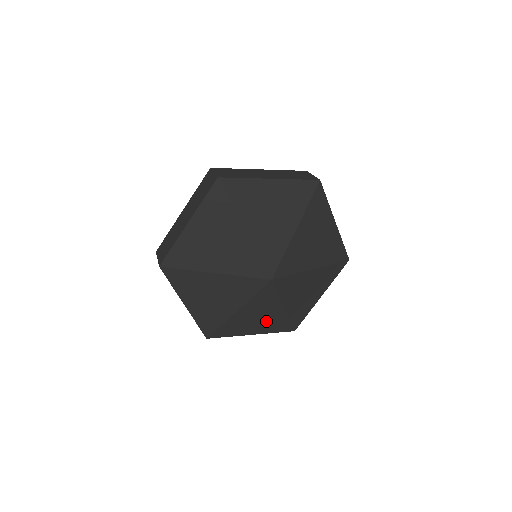
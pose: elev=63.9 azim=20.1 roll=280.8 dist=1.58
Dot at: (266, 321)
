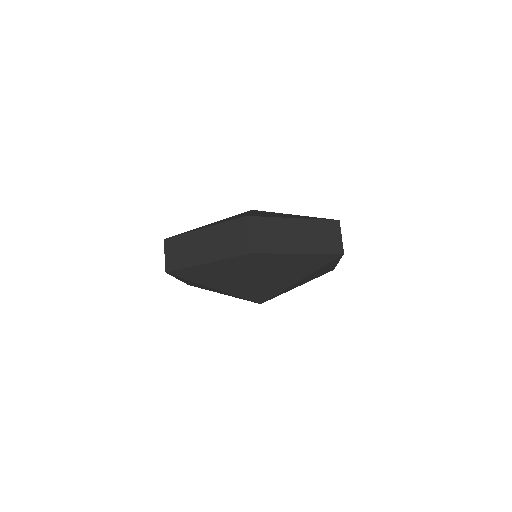
Dot at: occluded
